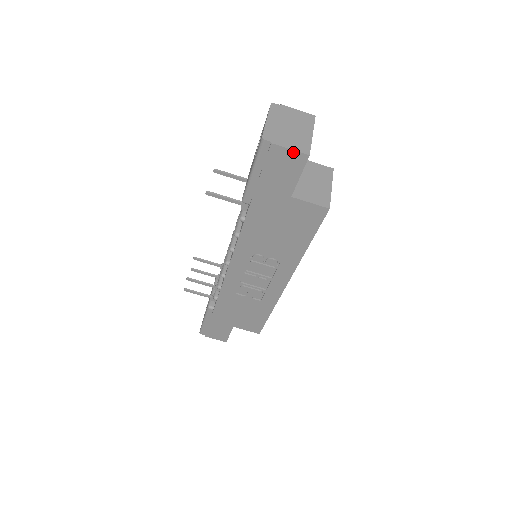
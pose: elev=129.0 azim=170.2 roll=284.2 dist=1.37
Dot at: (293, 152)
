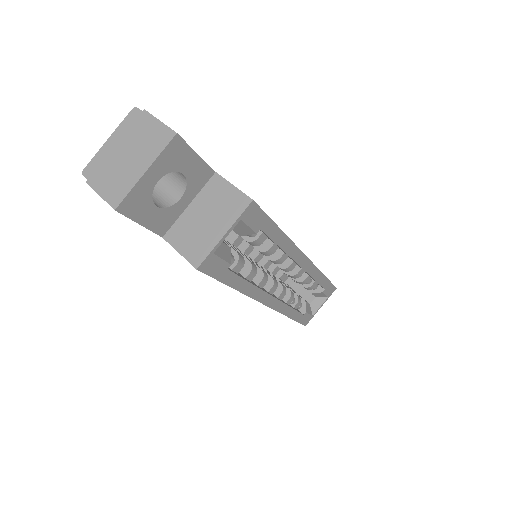
Dot at: (105, 199)
